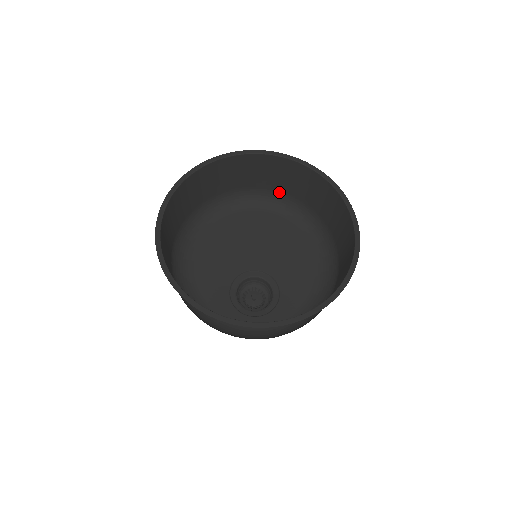
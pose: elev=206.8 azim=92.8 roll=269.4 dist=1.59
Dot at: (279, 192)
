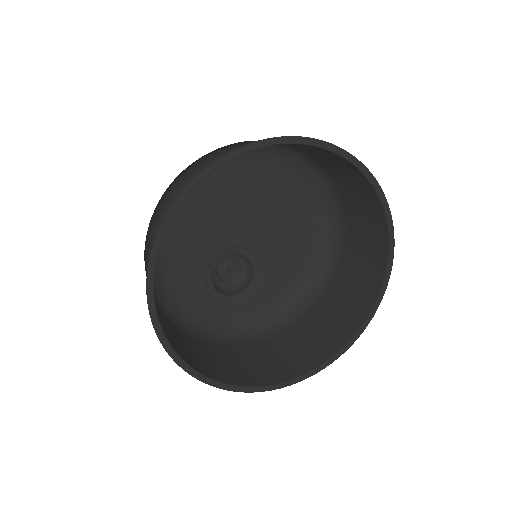
Dot at: (312, 158)
